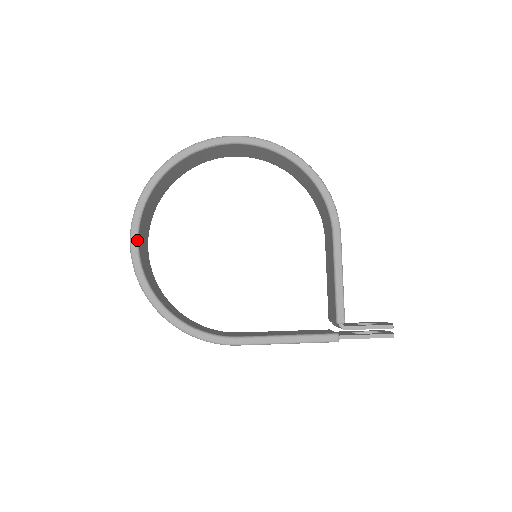
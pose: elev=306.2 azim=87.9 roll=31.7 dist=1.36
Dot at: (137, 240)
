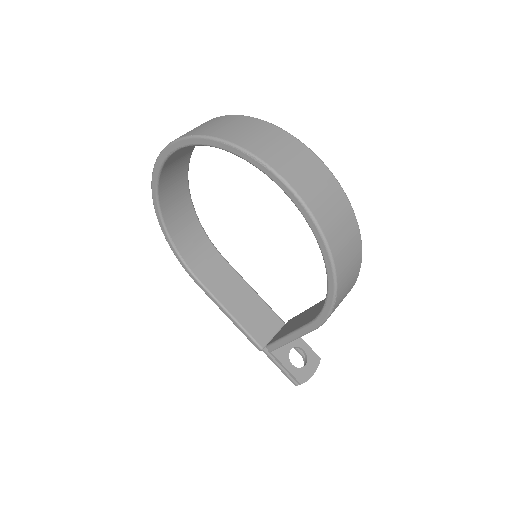
Dot at: (160, 167)
